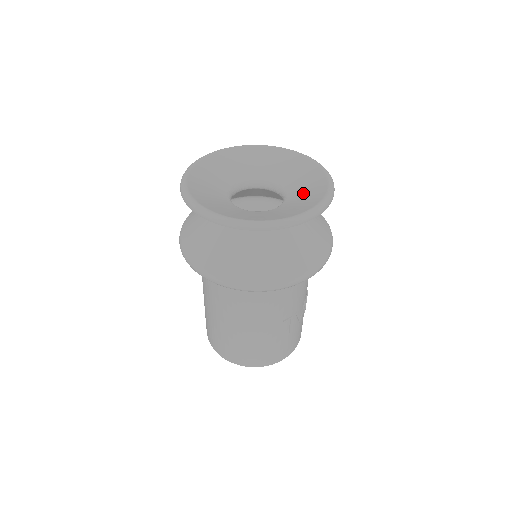
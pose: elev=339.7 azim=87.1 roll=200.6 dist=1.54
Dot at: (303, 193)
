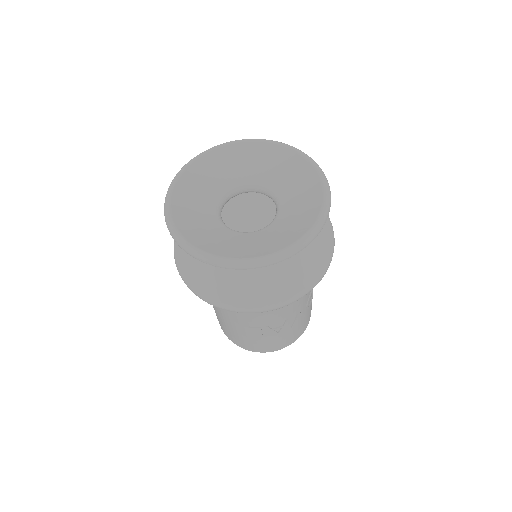
Dot at: (280, 231)
